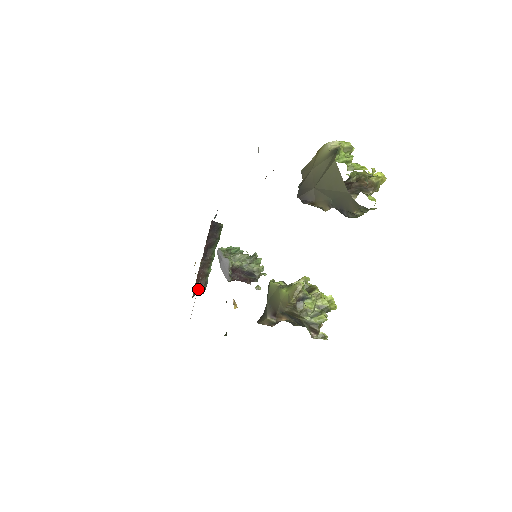
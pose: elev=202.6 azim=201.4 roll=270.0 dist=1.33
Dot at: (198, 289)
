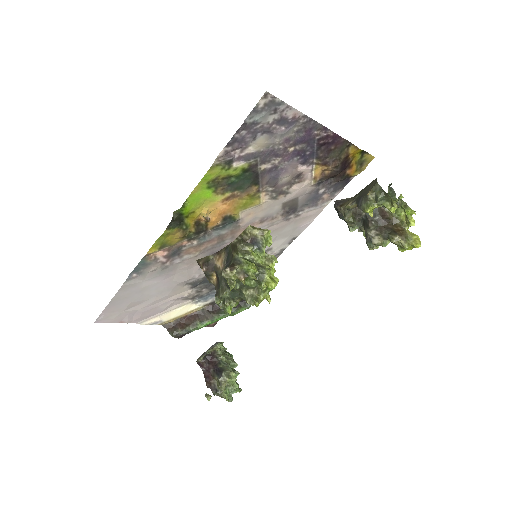
Dot at: (174, 327)
